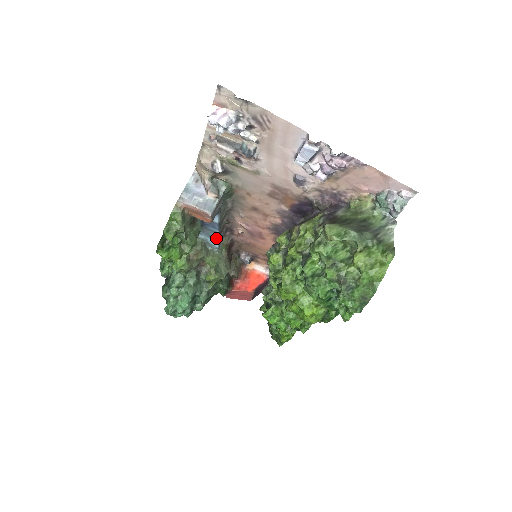
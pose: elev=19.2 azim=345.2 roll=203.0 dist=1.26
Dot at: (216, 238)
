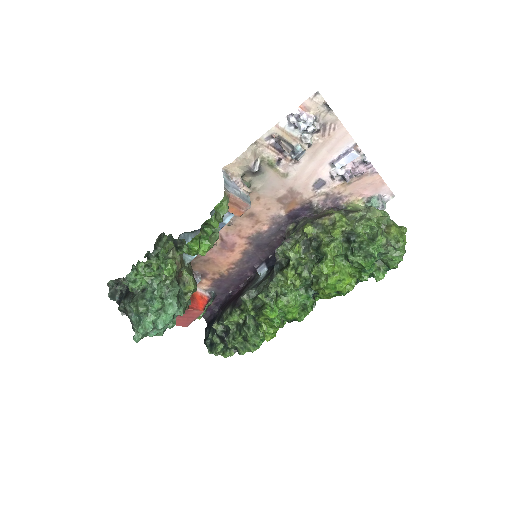
Dot at: occluded
